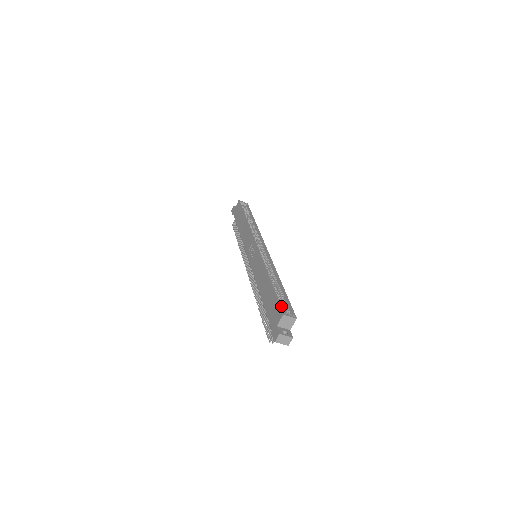
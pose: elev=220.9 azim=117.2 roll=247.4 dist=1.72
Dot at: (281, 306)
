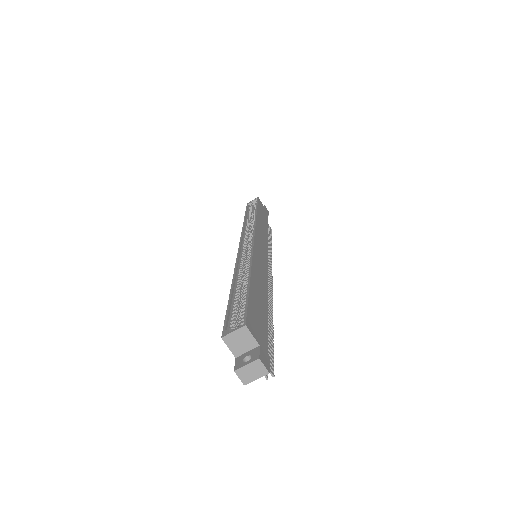
Dot at: (230, 321)
